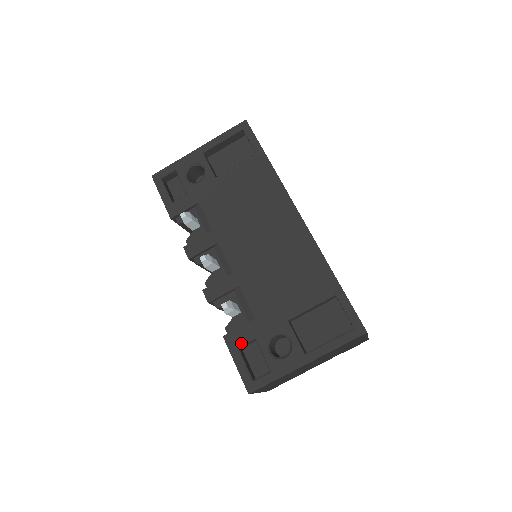
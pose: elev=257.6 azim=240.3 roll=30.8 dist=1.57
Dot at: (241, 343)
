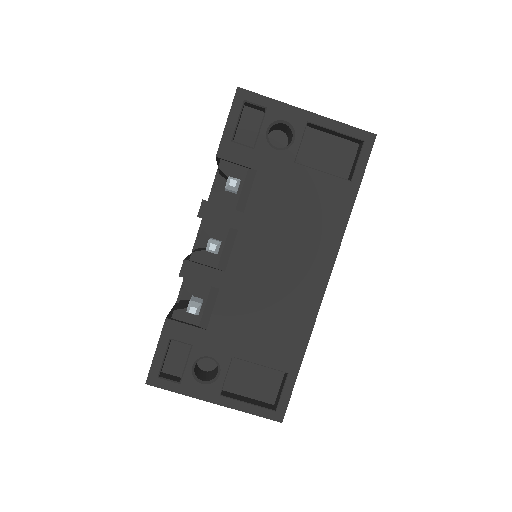
Dot at: (177, 338)
